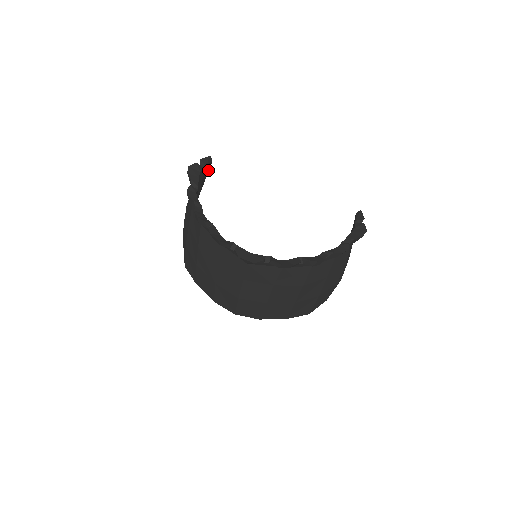
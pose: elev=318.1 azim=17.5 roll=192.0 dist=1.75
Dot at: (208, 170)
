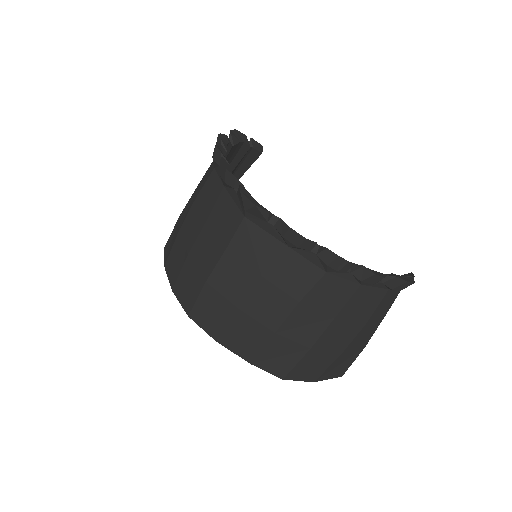
Dot at: (252, 163)
